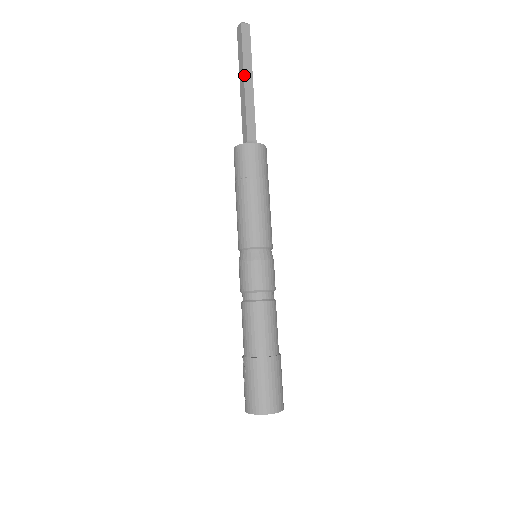
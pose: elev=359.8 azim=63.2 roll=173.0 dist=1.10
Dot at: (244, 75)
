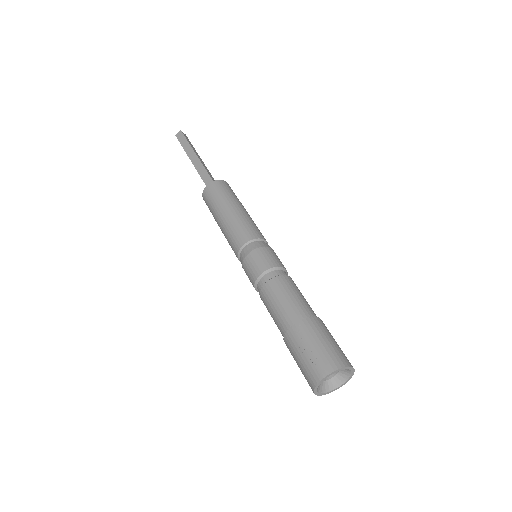
Dot at: (195, 153)
